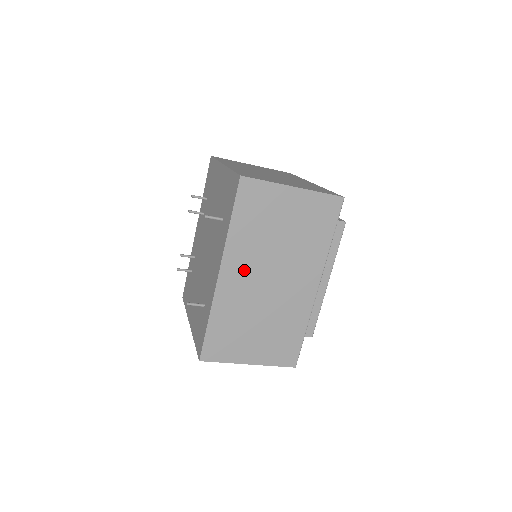
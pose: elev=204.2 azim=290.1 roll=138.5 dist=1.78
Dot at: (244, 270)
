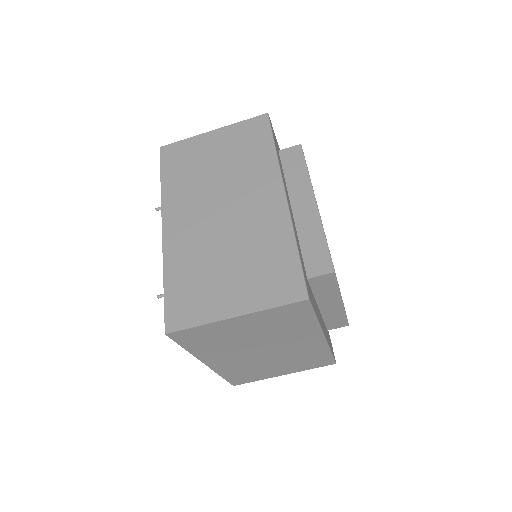
Dot at: (188, 214)
